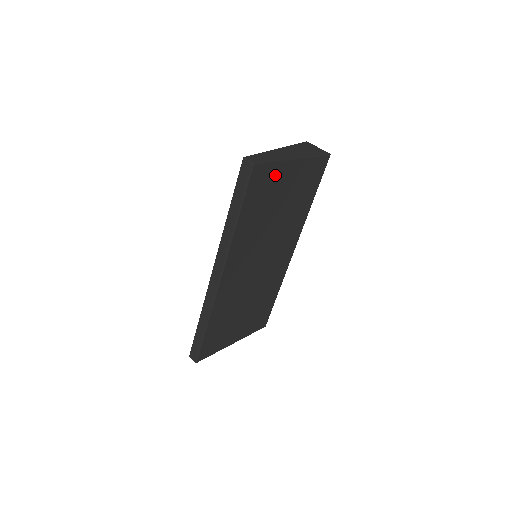
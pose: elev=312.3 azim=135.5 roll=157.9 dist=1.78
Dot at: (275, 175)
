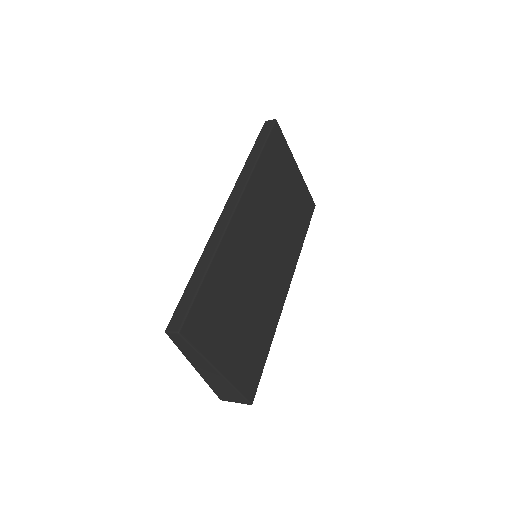
Dot at: (285, 157)
